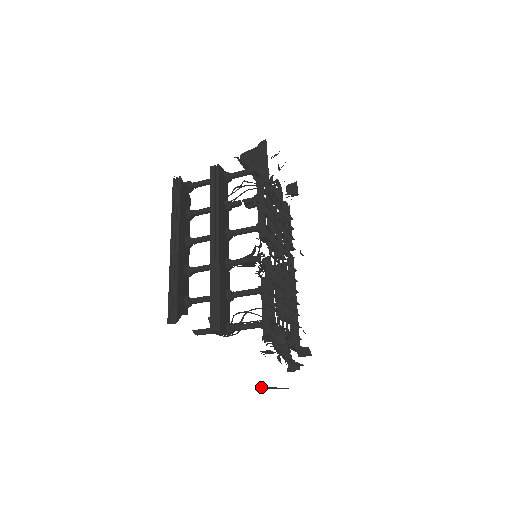
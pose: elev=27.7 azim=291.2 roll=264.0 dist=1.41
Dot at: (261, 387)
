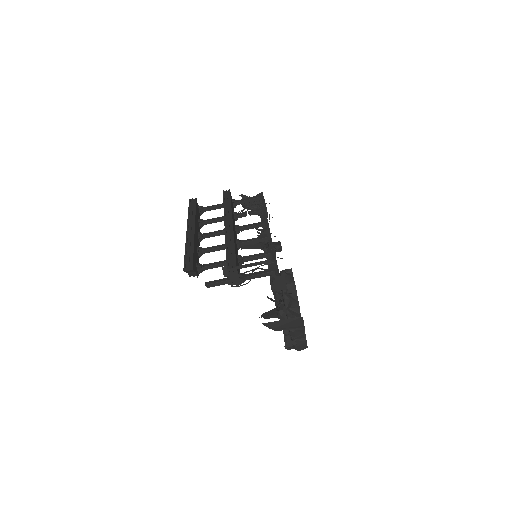
Dot at: (270, 326)
